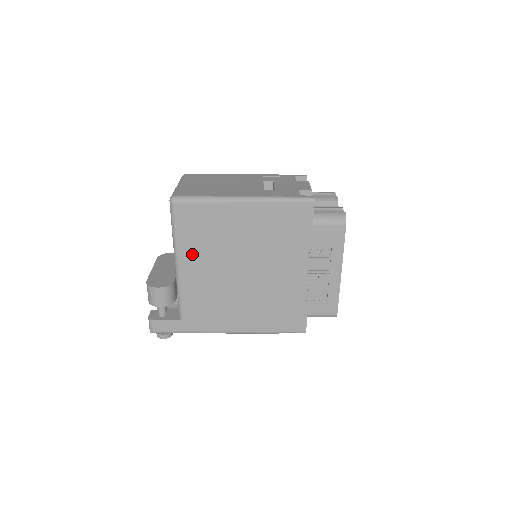
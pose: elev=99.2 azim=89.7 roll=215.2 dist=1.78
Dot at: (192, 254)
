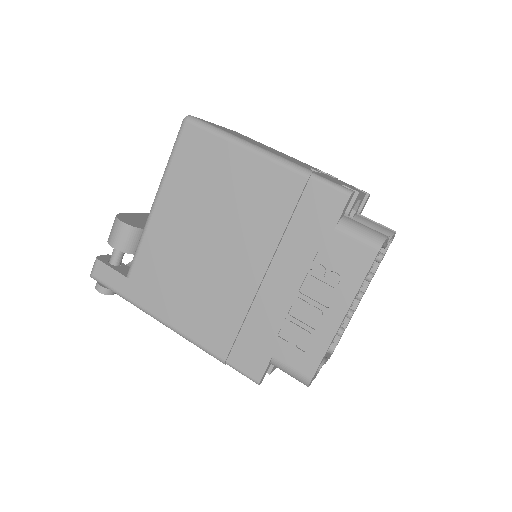
Dot at: (175, 197)
